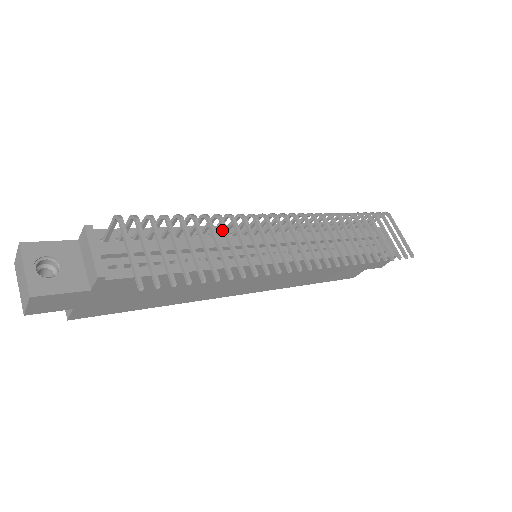
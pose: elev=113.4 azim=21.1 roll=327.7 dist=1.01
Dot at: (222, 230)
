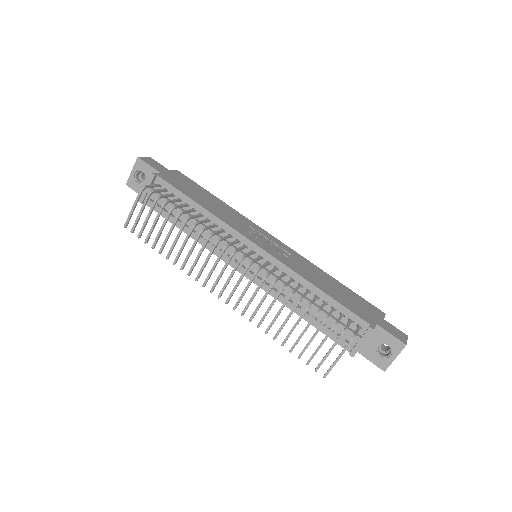
Dot at: (226, 228)
